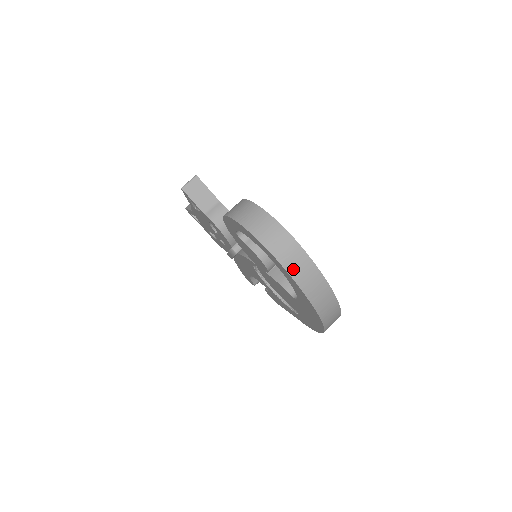
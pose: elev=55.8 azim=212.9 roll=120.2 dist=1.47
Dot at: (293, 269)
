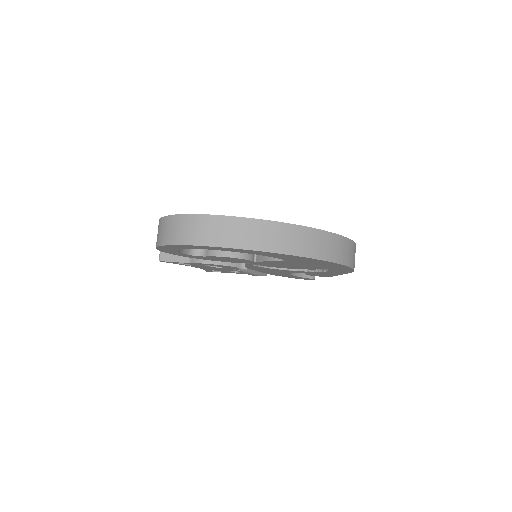
Dot at: (219, 240)
